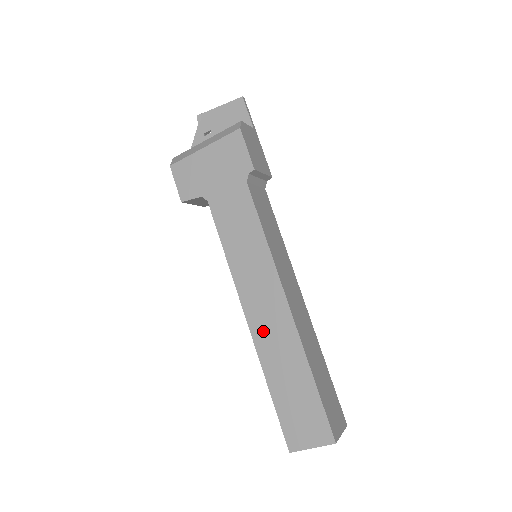
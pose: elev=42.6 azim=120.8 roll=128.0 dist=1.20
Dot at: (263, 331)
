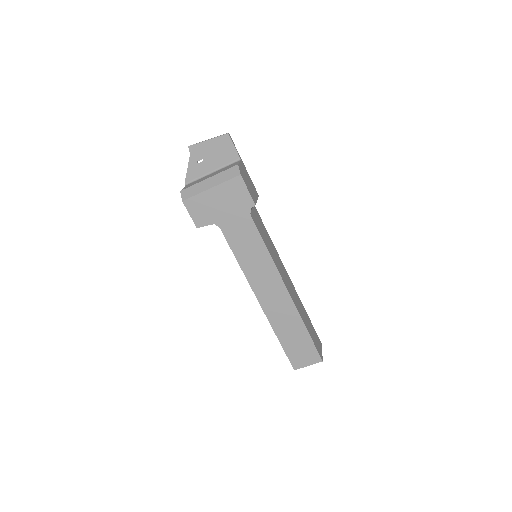
Dot at: (272, 308)
